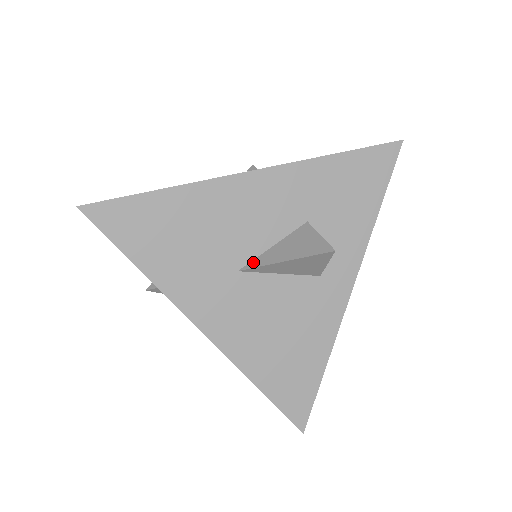
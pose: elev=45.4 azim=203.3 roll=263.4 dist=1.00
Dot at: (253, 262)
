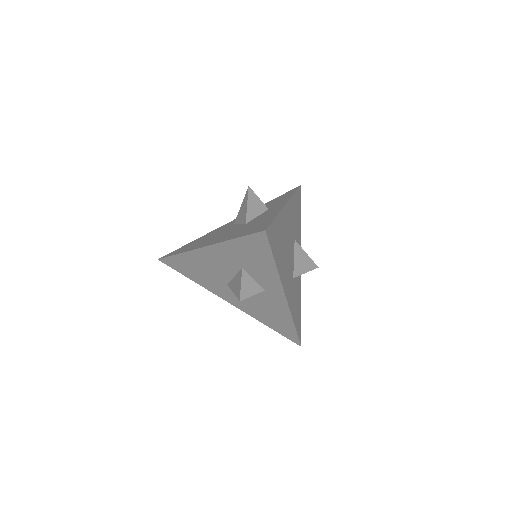
Dot at: (230, 283)
